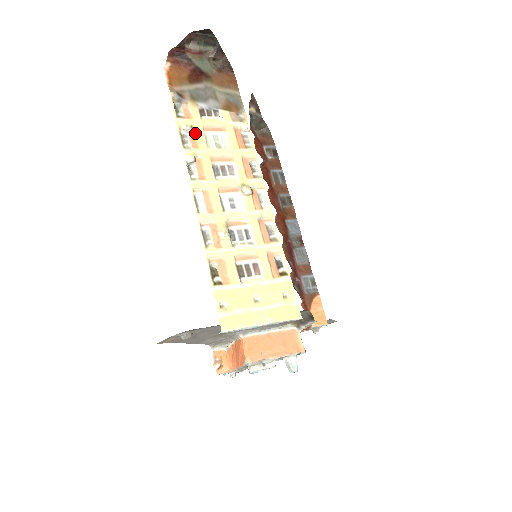
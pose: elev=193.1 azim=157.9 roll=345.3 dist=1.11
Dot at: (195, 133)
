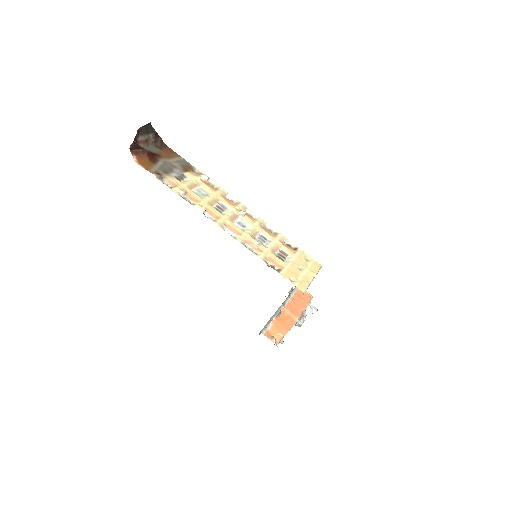
Dot at: (189, 193)
